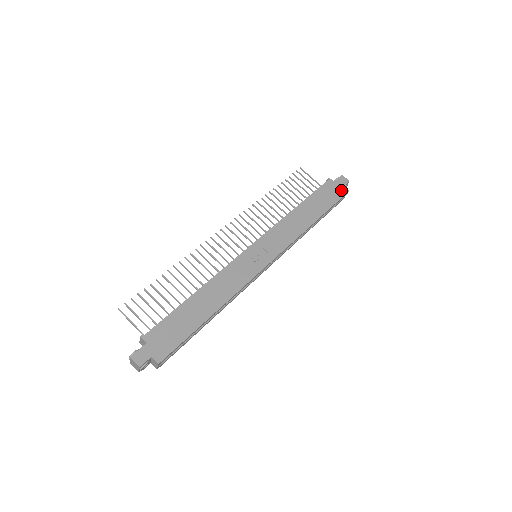
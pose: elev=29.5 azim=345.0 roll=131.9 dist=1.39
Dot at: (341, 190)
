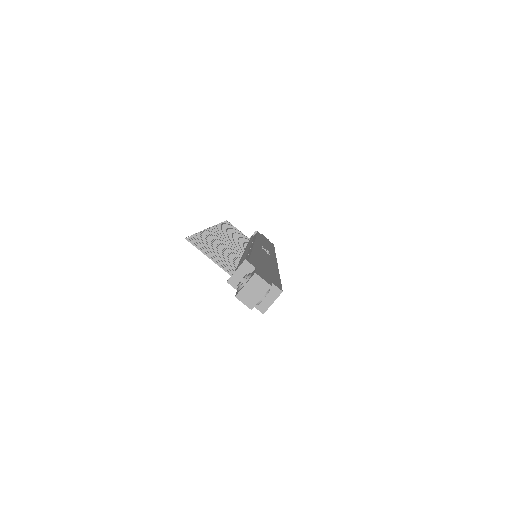
Dot at: (269, 241)
